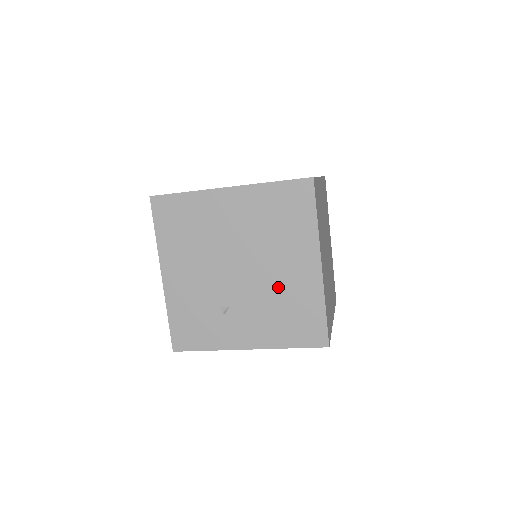
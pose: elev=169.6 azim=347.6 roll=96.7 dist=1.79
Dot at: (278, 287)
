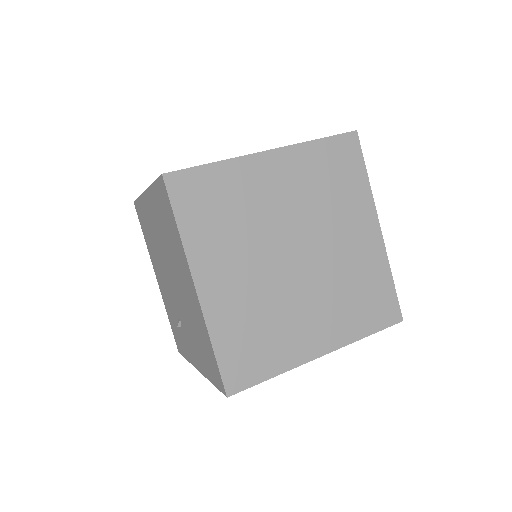
Dot at: (188, 308)
